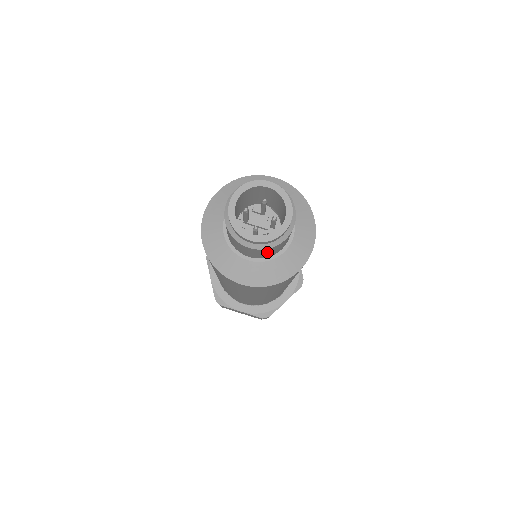
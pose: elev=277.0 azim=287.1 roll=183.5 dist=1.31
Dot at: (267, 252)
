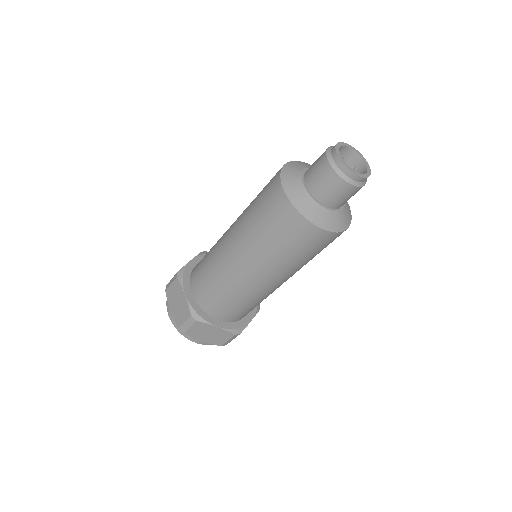
Dot at: (329, 184)
